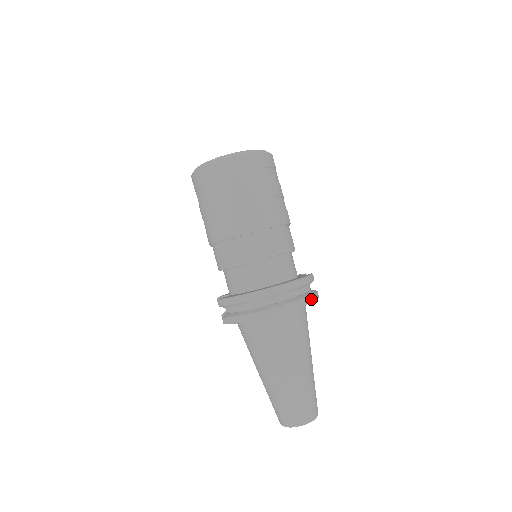
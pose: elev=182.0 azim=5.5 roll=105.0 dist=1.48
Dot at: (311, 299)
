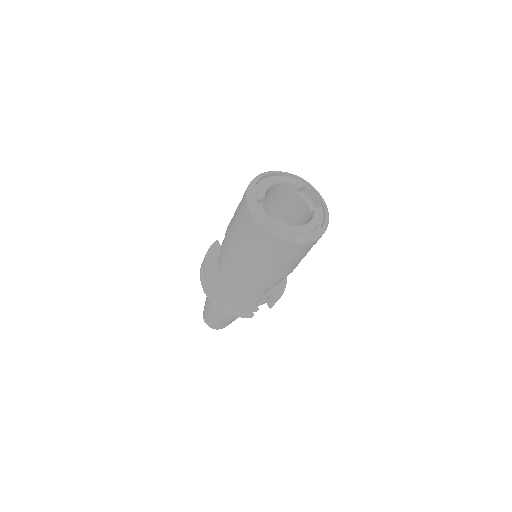
Dot at: (232, 314)
